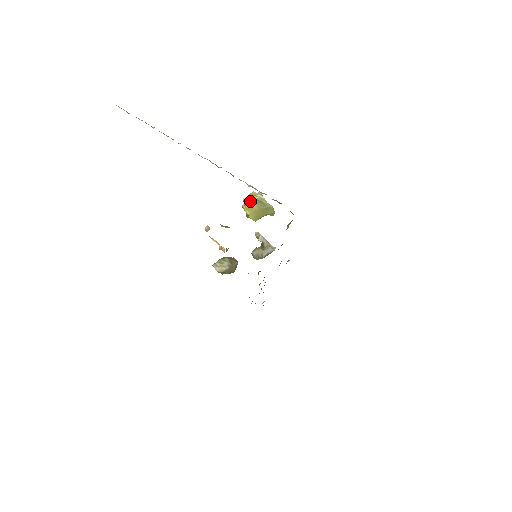
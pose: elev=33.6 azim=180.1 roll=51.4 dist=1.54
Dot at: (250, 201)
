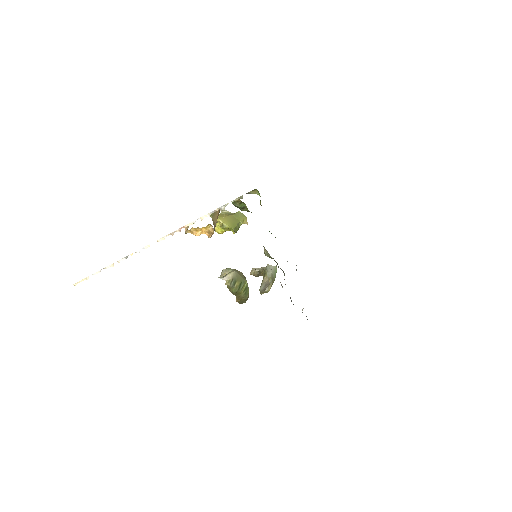
Dot at: occluded
